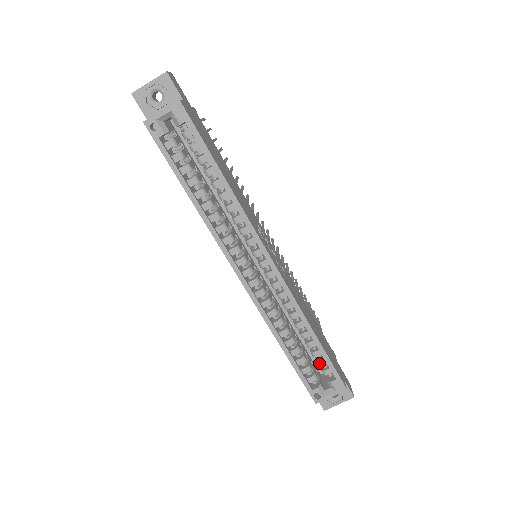
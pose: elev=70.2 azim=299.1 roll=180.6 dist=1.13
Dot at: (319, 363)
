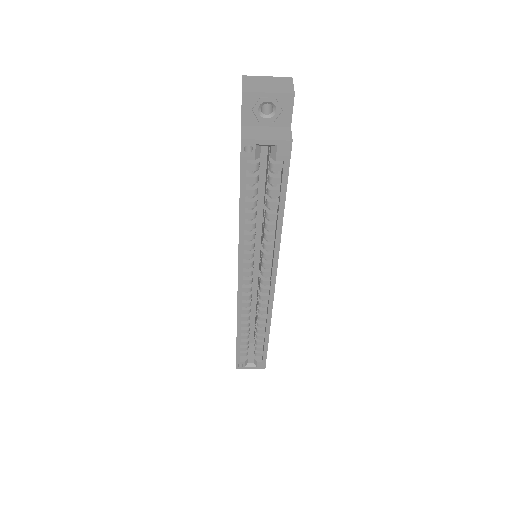
Dot at: (257, 348)
